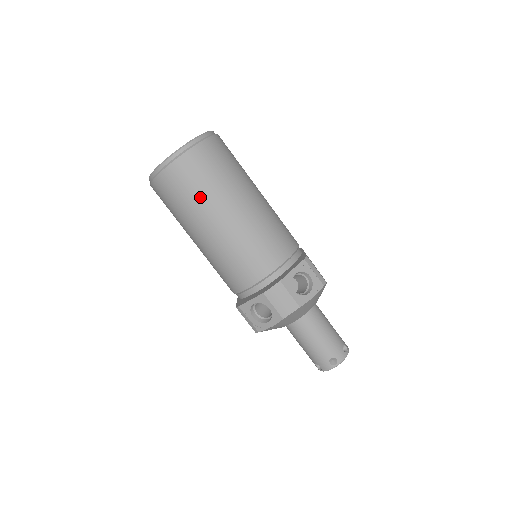
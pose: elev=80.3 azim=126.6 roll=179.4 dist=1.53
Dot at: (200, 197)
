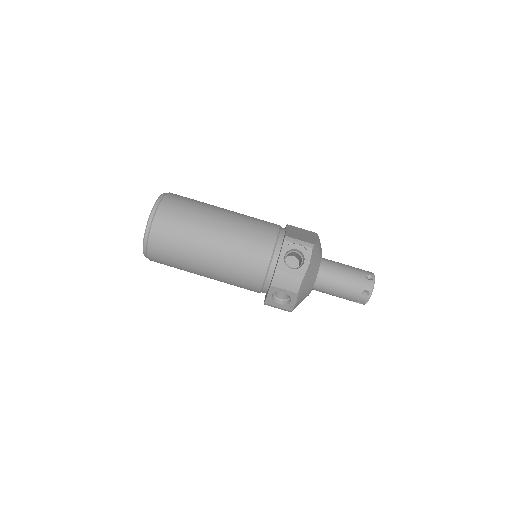
Dot at: (183, 249)
